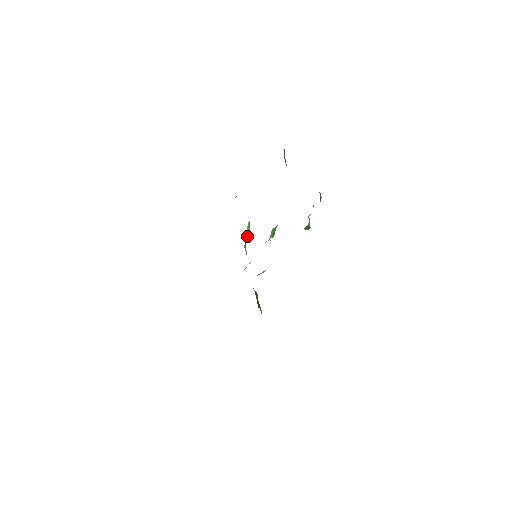
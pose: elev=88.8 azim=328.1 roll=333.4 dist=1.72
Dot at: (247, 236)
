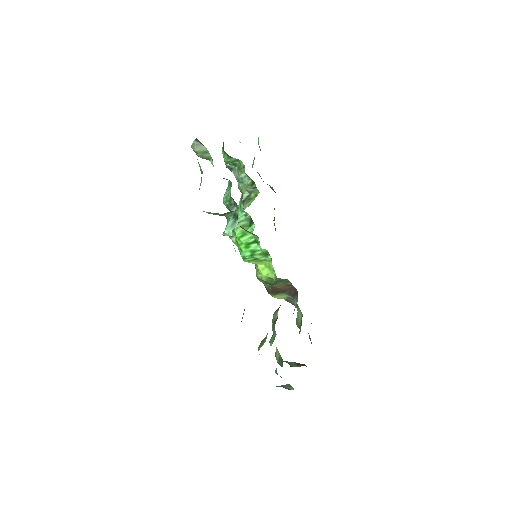
Dot at: (252, 243)
